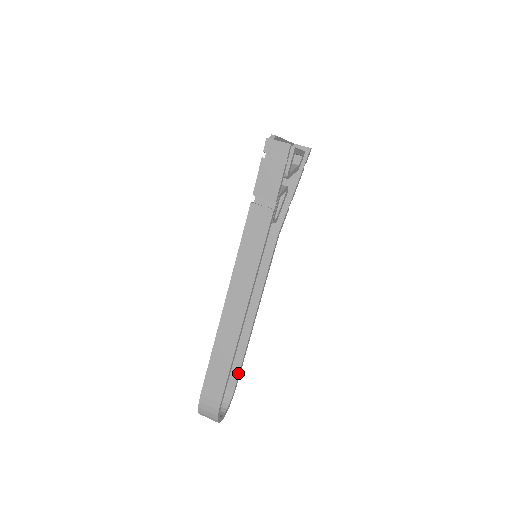
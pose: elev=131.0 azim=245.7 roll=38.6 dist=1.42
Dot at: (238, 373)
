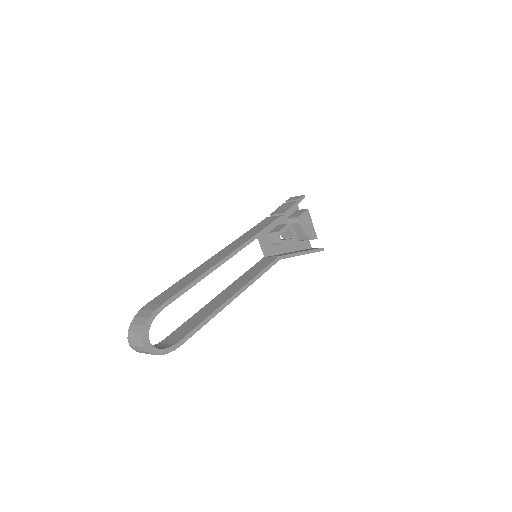
Dot at: (190, 331)
